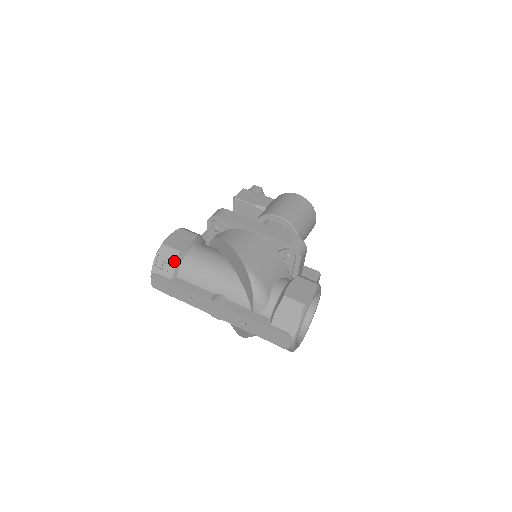
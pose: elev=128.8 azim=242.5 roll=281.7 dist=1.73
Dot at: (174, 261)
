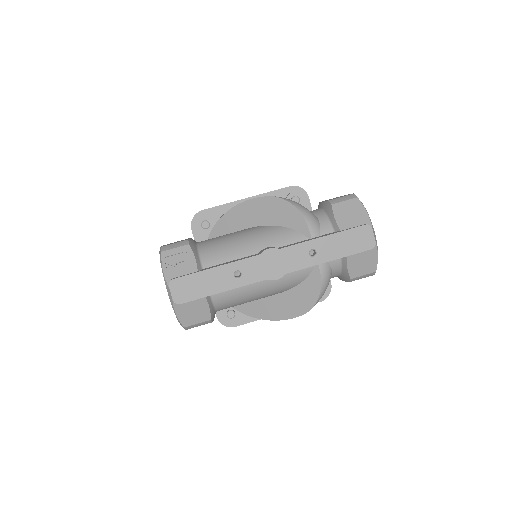
Dot at: (189, 250)
